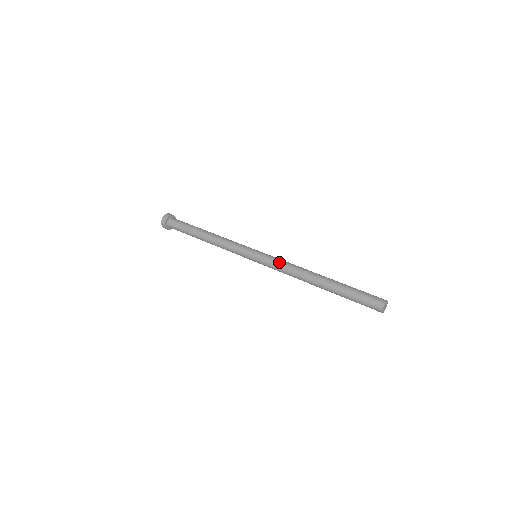
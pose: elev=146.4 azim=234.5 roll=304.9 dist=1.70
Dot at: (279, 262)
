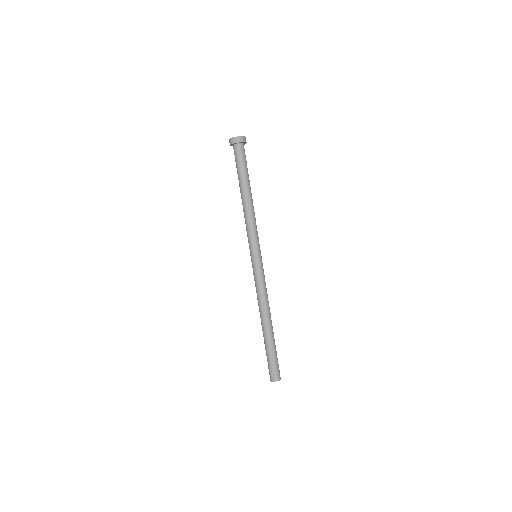
Dot at: (259, 284)
